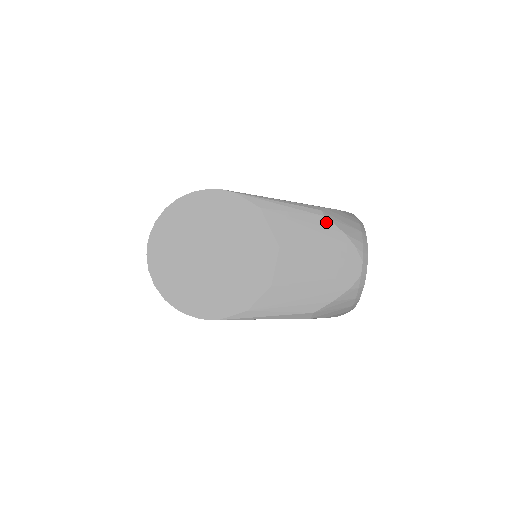
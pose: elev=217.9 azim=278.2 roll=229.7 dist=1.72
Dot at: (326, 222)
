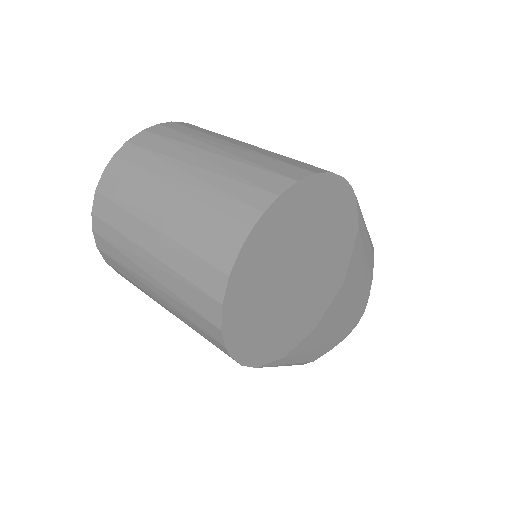
Dot at: (372, 263)
